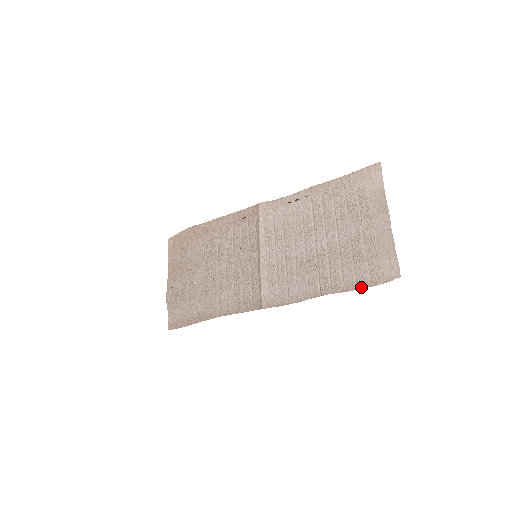
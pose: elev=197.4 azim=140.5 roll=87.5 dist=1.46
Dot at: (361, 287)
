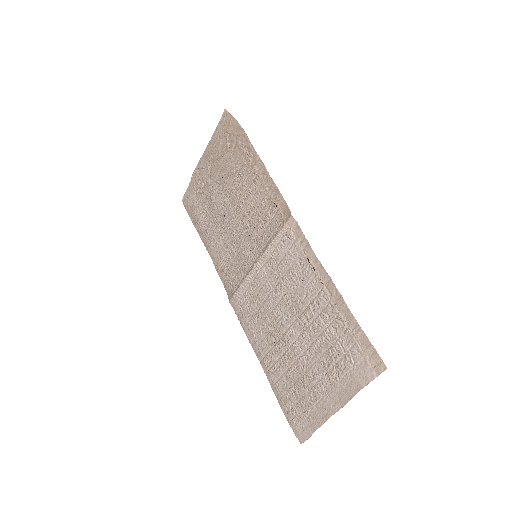
Dot at: (280, 404)
